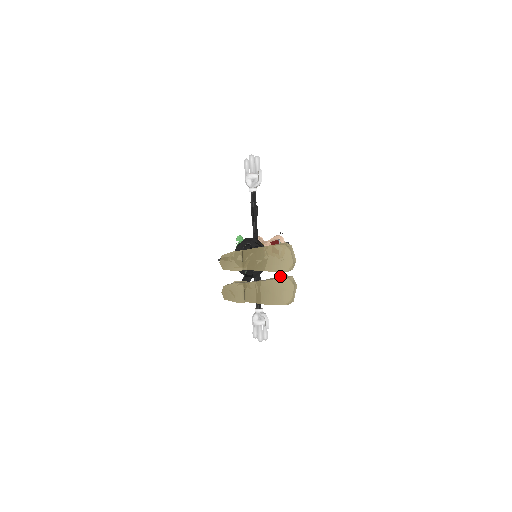
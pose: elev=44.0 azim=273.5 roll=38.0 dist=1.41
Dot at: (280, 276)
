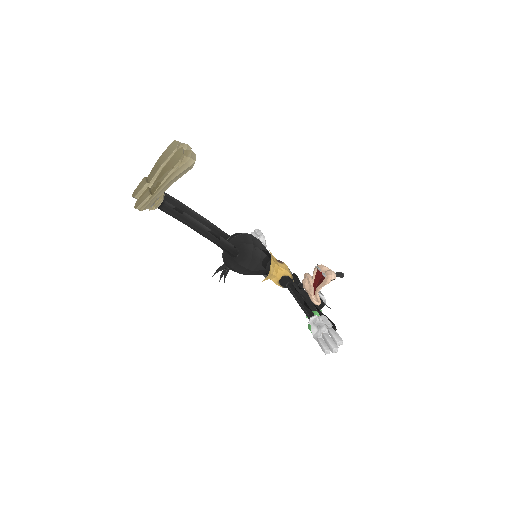
Dot at: occluded
